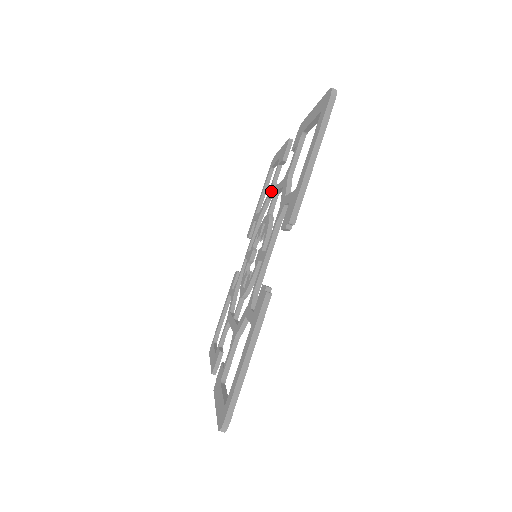
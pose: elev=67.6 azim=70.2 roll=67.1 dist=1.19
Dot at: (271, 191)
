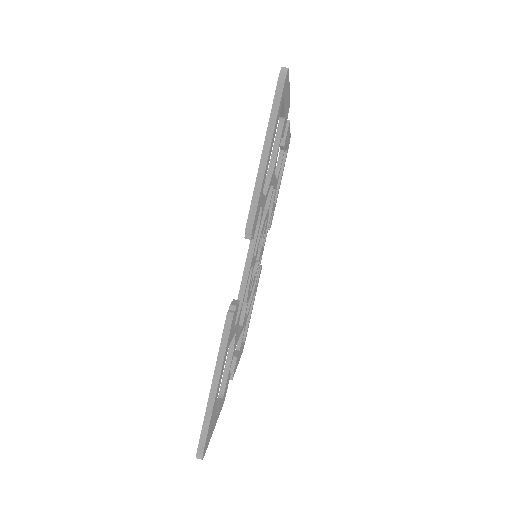
Dot at: occluded
